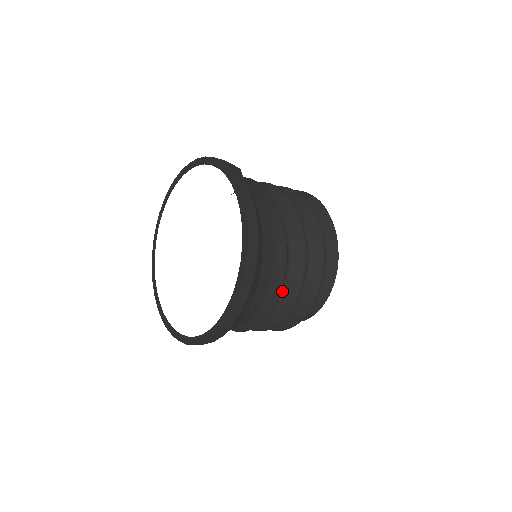
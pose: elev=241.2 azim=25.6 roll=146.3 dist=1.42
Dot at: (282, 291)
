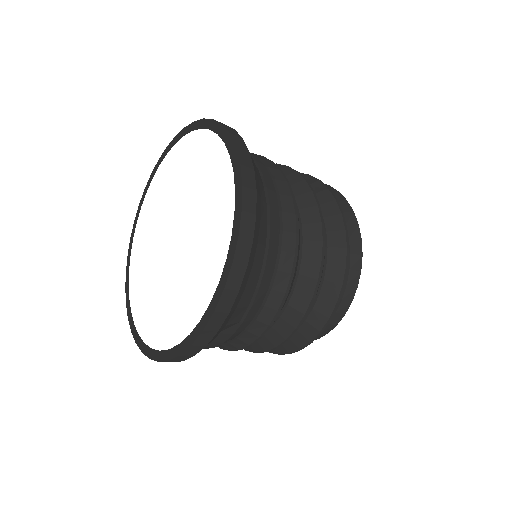
Dot at: (300, 226)
